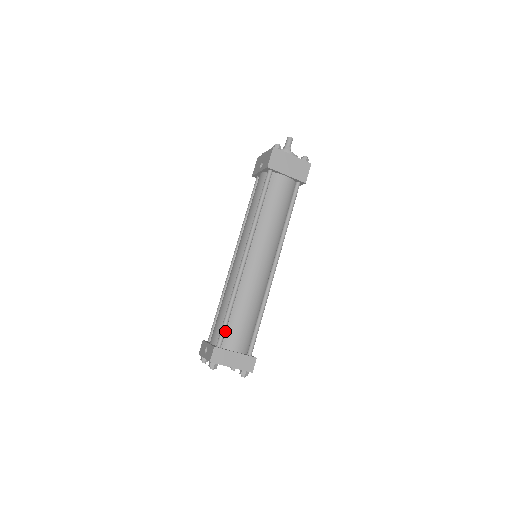
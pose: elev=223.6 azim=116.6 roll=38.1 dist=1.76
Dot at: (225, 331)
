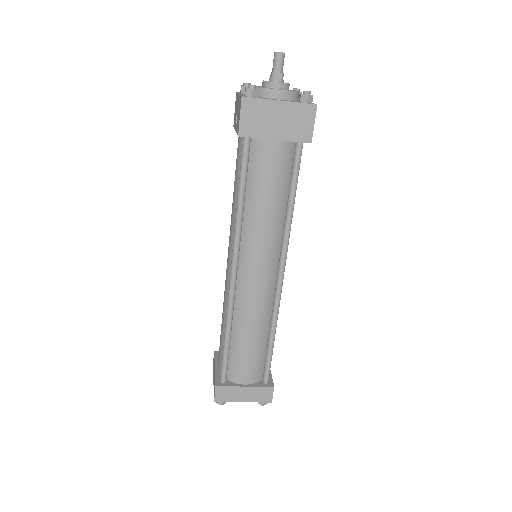
Dot at: (227, 364)
